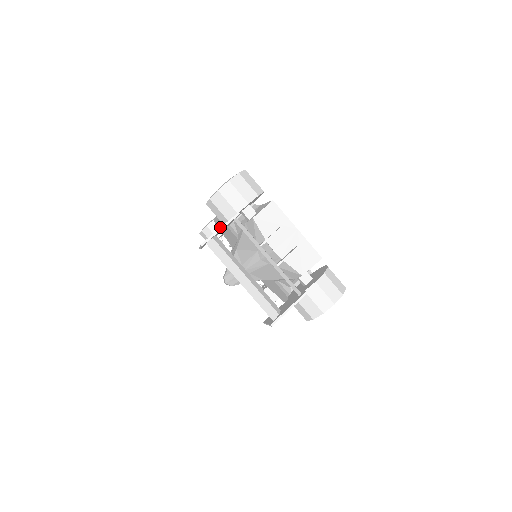
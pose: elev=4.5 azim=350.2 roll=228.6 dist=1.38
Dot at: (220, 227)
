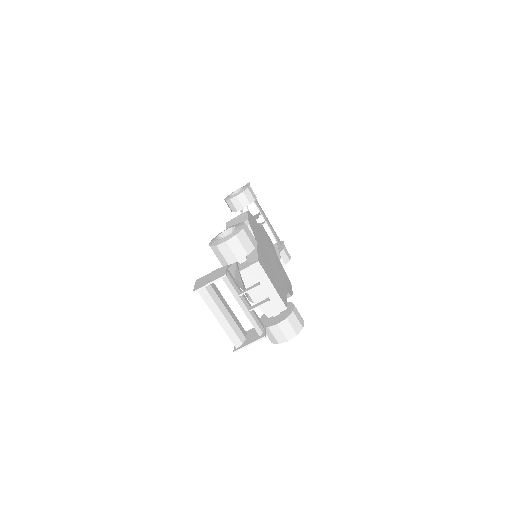
Dot at: occluded
